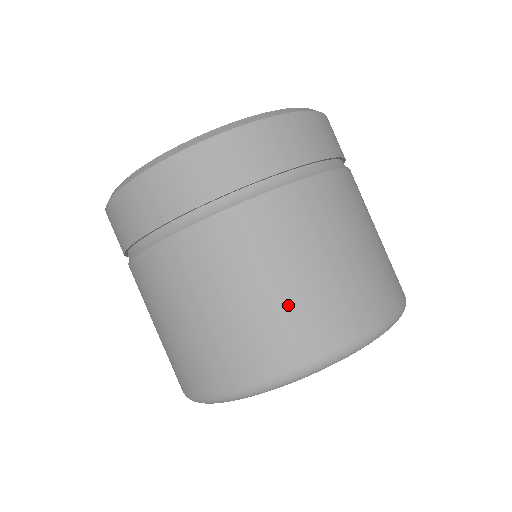
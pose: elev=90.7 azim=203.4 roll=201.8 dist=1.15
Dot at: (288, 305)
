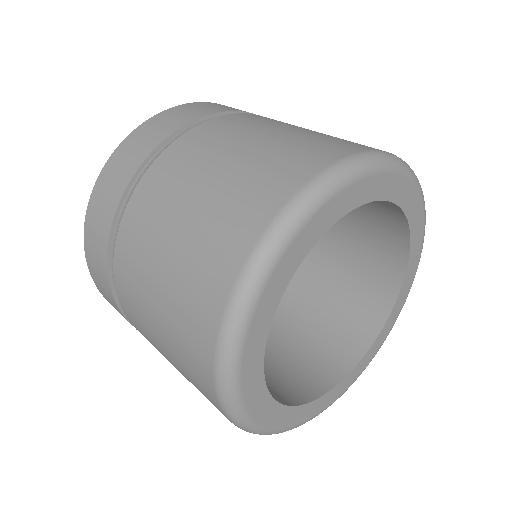
Dot at: occluded
